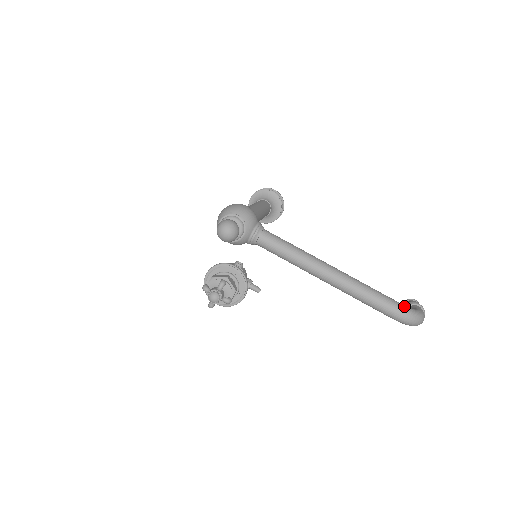
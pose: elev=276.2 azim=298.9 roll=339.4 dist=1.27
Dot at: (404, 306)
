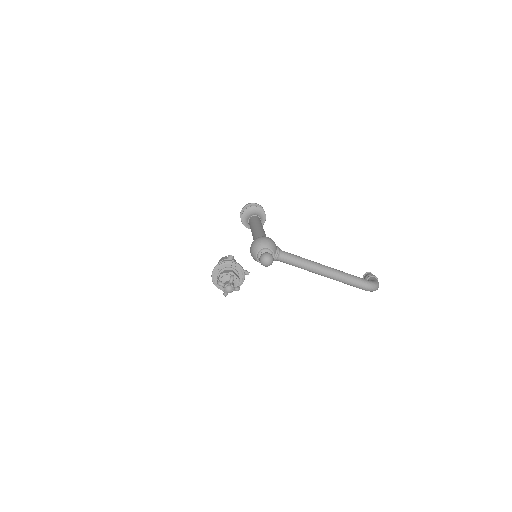
Dot at: (369, 281)
